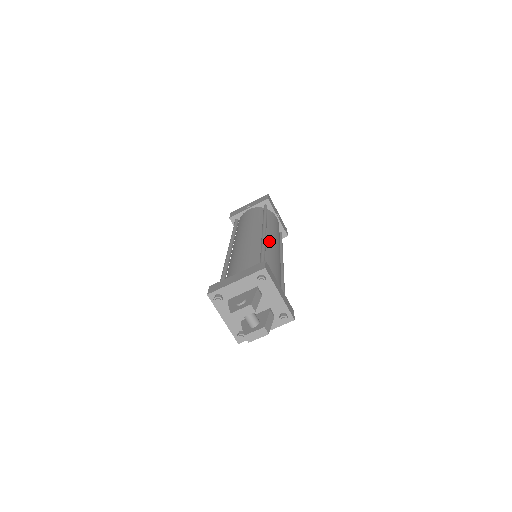
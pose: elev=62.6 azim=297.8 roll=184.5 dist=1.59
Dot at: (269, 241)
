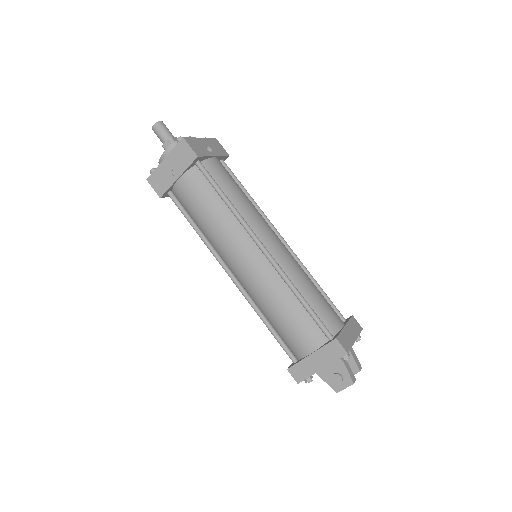
Dot at: (276, 255)
